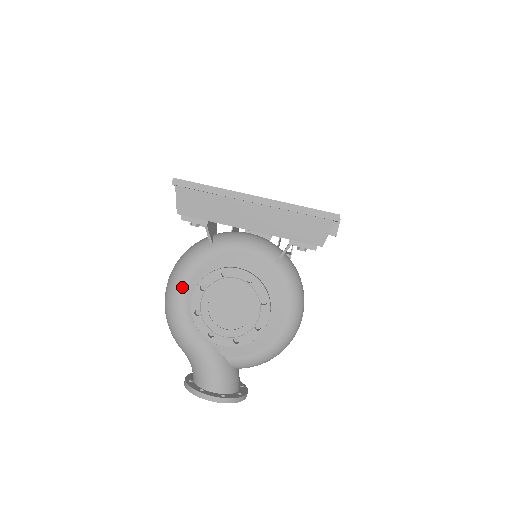
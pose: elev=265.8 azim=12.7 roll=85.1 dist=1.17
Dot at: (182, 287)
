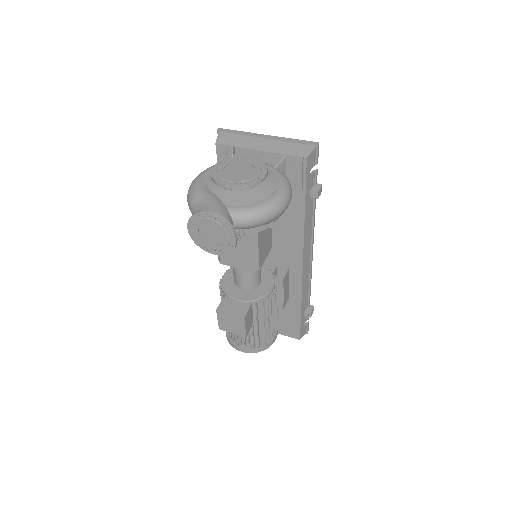
Dot at: (206, 173)
